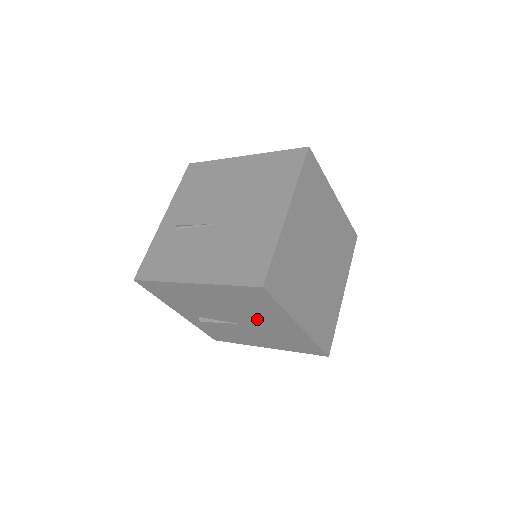
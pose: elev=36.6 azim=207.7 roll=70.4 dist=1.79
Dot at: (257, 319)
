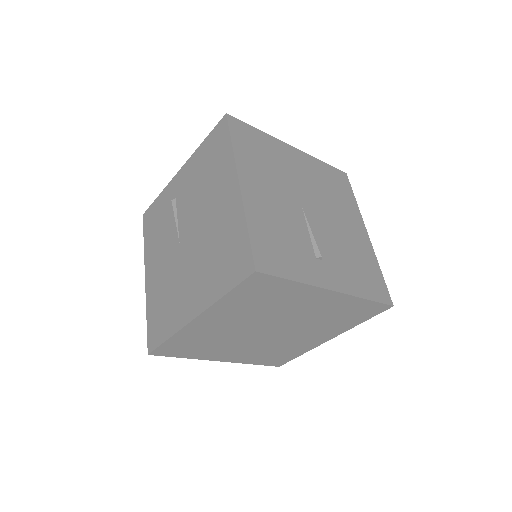
Dot at: occluded
